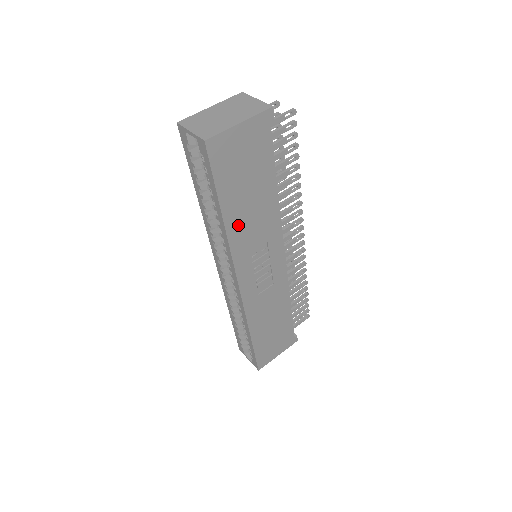
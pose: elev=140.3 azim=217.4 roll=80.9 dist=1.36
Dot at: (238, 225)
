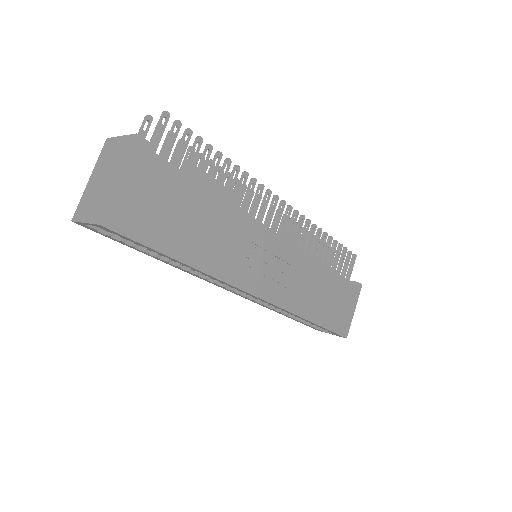
Dot at: (207, 256)
